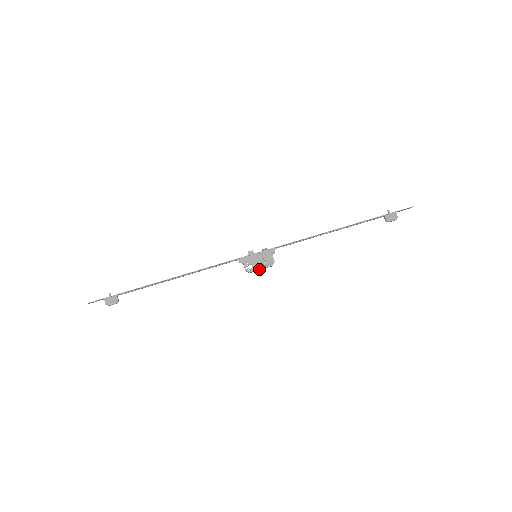
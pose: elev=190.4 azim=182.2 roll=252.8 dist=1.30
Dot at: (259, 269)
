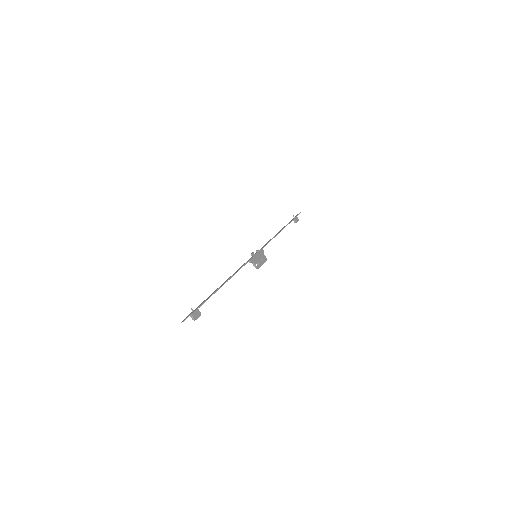
Dot at: occluded
